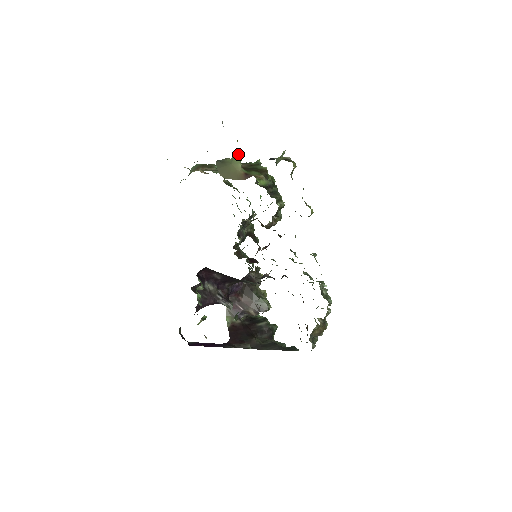
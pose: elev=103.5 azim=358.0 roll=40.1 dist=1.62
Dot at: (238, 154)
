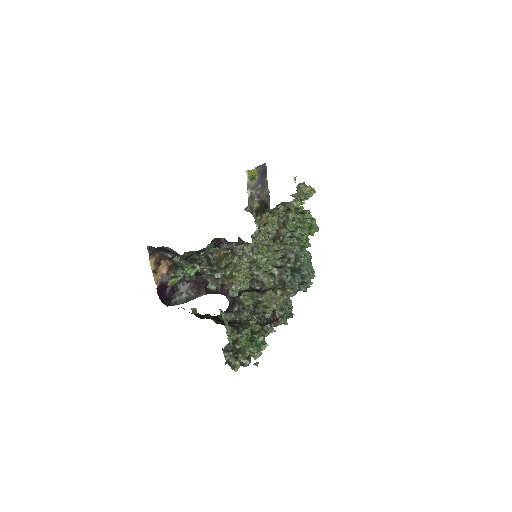
Dot at: occluded
